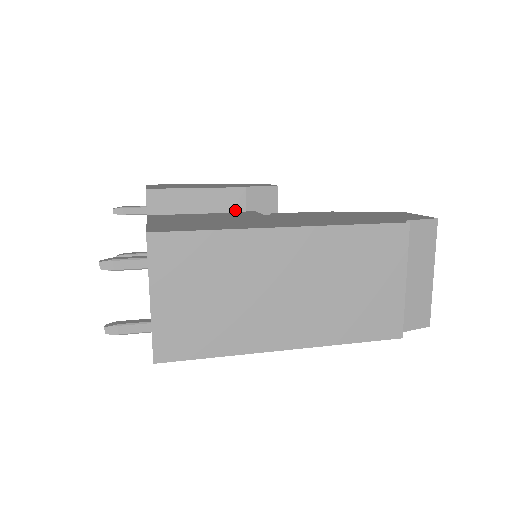
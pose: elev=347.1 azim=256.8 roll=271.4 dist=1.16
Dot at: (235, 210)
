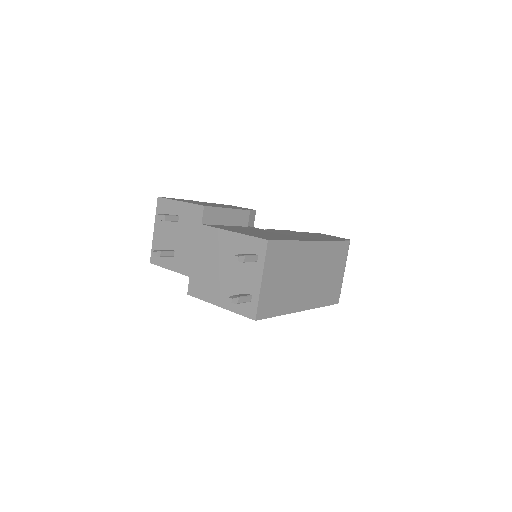
Dot at: (243, 225)
